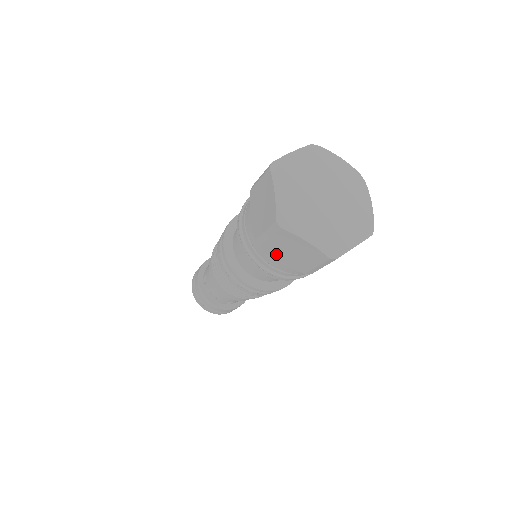
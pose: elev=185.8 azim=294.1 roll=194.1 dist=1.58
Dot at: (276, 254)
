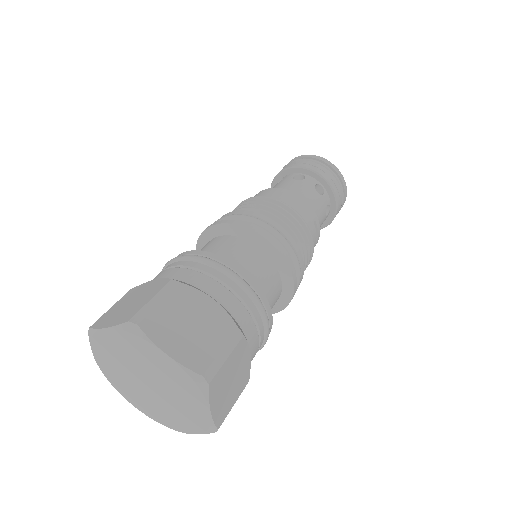
Dot at: occluded
